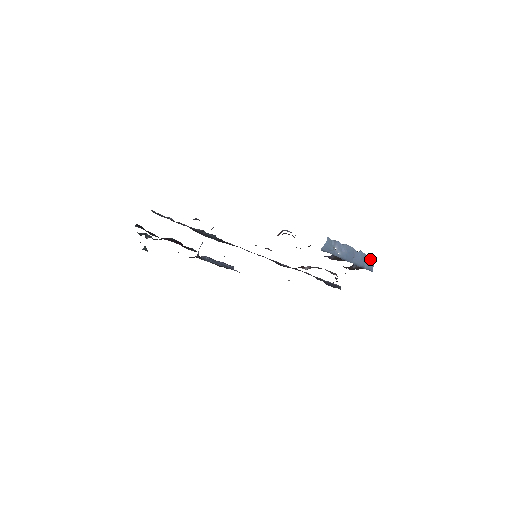
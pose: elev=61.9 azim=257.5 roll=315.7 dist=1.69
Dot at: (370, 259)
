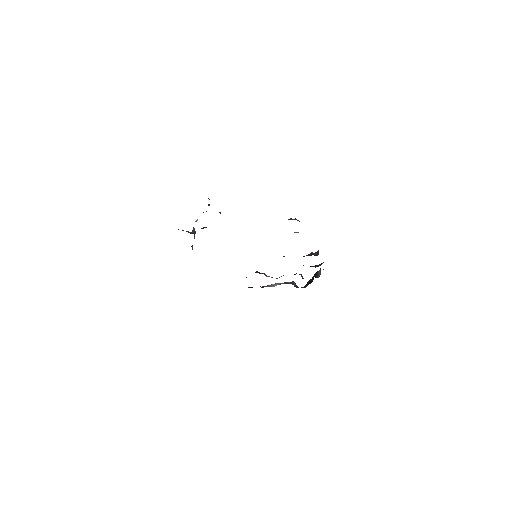
Dot at: occluded
